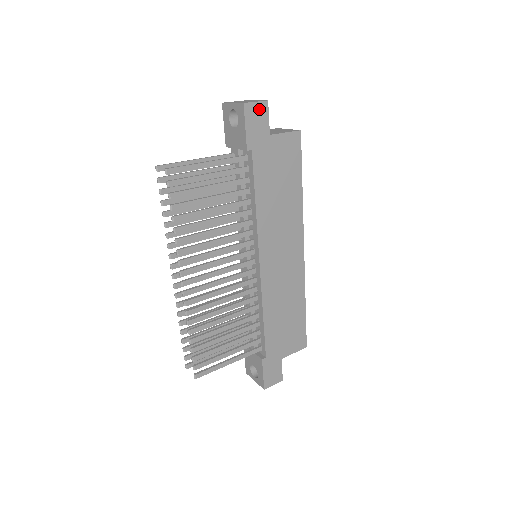
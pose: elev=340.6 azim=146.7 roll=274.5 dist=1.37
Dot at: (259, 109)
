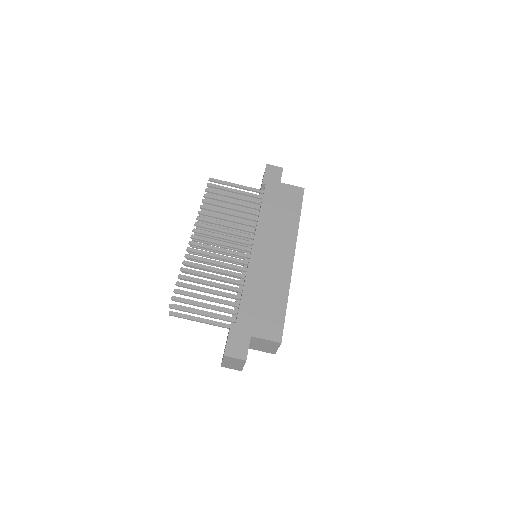
Dot at: (276, 169)
